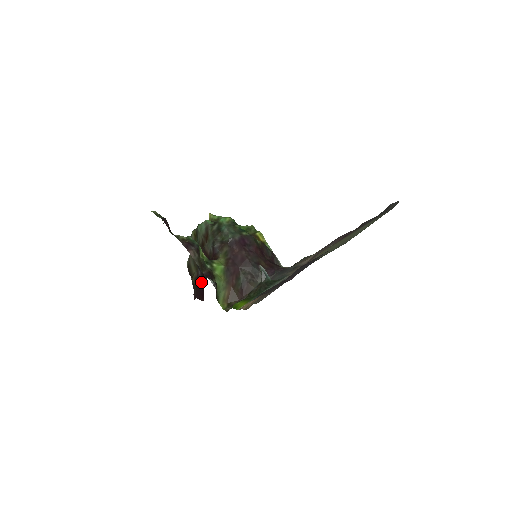
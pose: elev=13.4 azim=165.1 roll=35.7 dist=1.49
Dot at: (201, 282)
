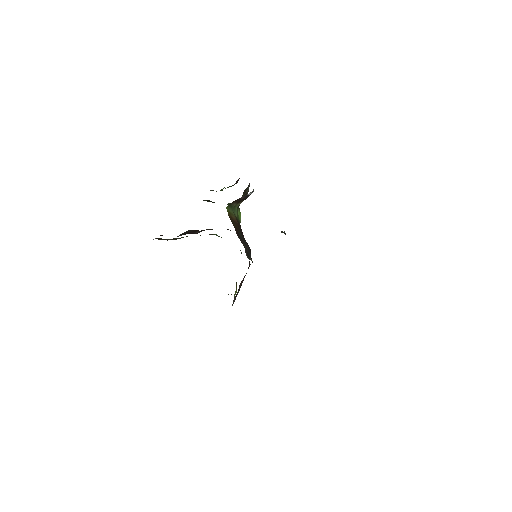
Dot at: occluded
